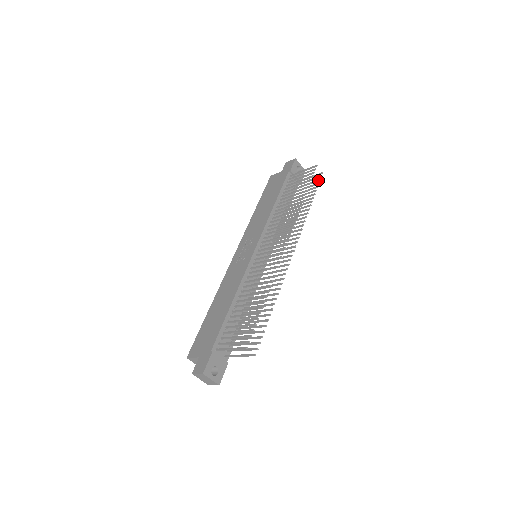
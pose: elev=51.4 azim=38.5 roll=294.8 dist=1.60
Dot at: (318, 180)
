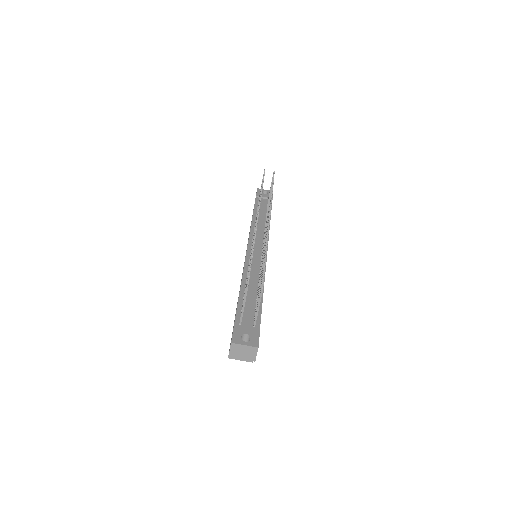
Dot at: occluded
